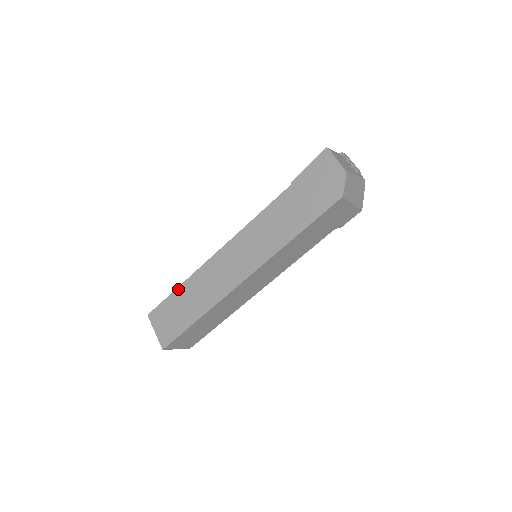
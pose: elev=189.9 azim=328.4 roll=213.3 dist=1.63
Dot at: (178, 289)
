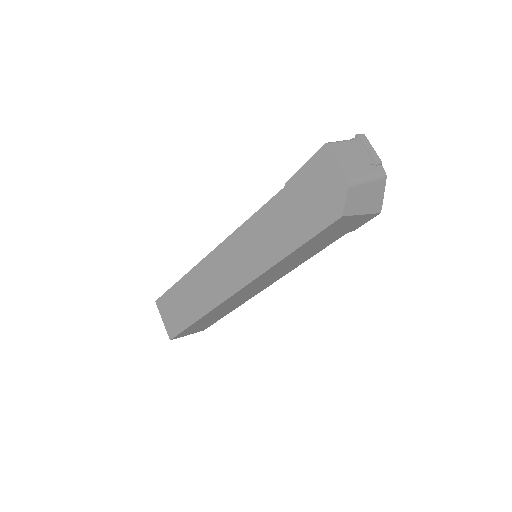
Dot at: (179, 283)
